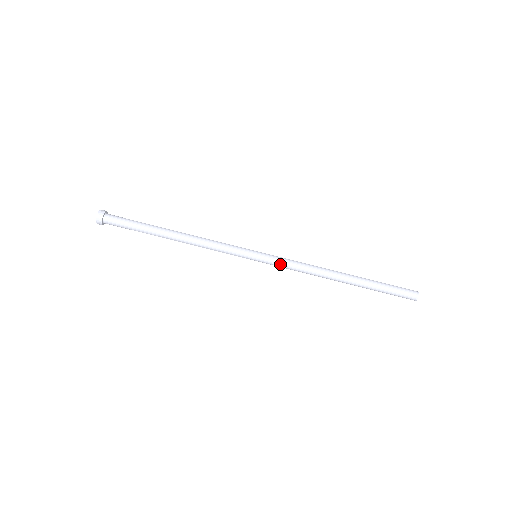
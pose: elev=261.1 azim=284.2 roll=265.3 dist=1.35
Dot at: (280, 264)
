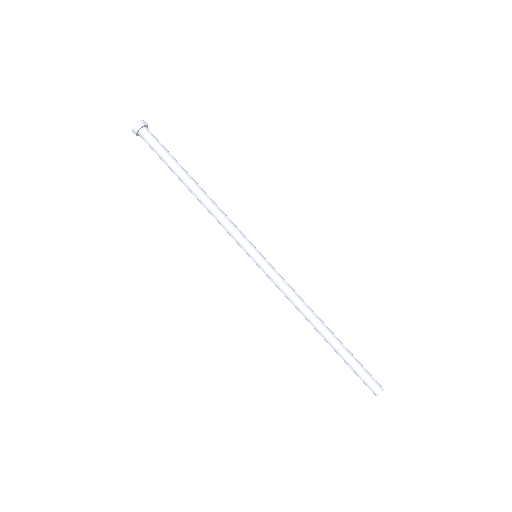
Dot at: (276, 275)
